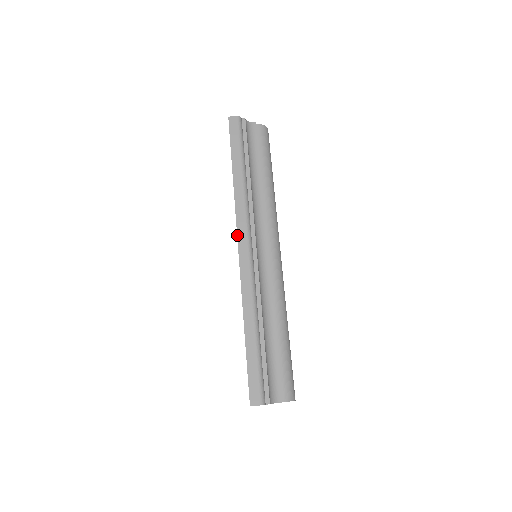
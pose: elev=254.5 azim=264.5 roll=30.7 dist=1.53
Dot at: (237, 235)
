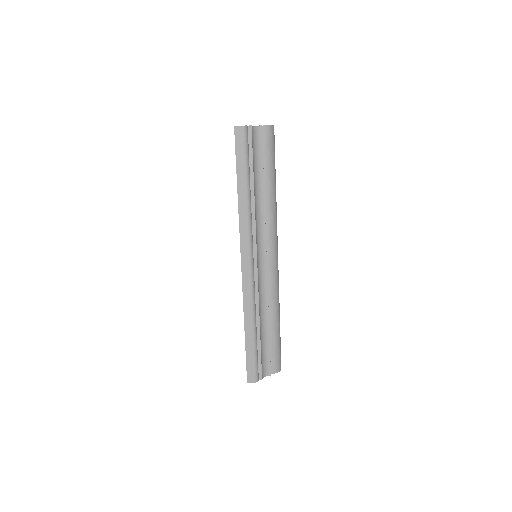
Dot at: (240, 252)
